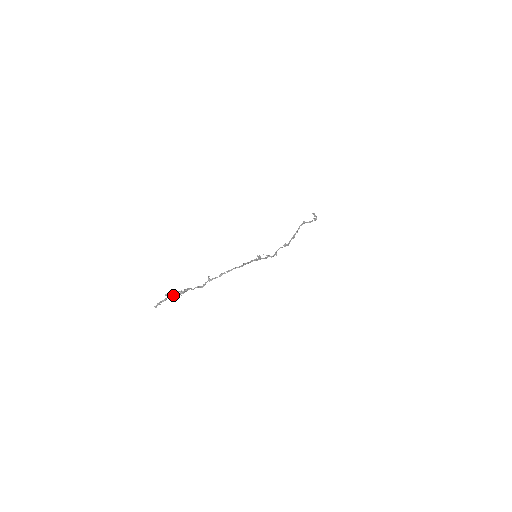
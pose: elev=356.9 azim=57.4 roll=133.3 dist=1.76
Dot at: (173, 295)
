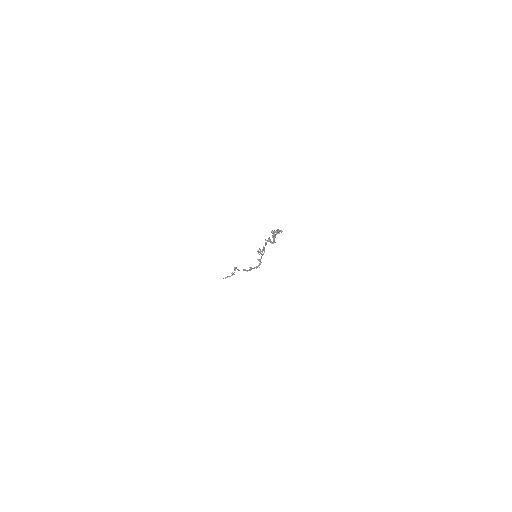
Dot at: occluded
